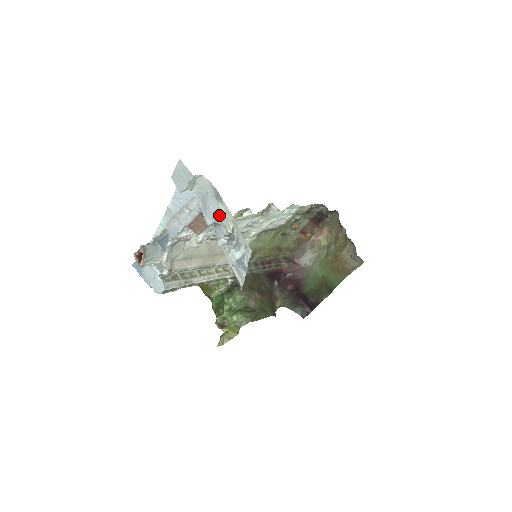
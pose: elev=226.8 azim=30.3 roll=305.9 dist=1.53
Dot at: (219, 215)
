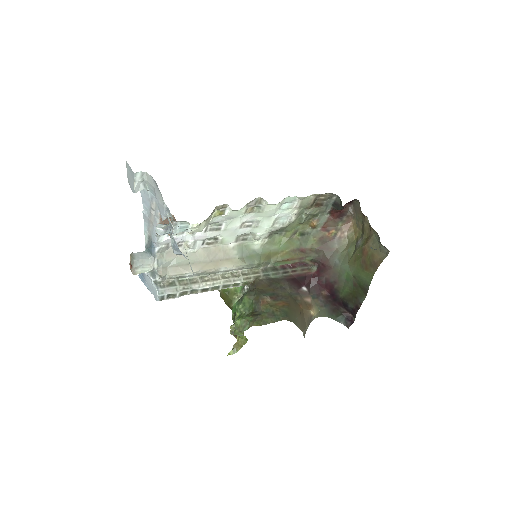
Dot at: (165, 207)
